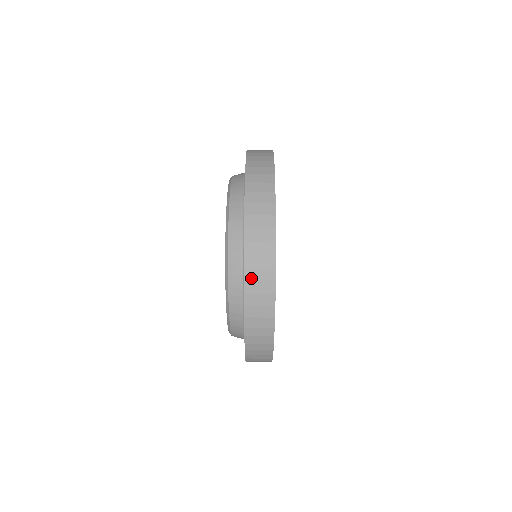
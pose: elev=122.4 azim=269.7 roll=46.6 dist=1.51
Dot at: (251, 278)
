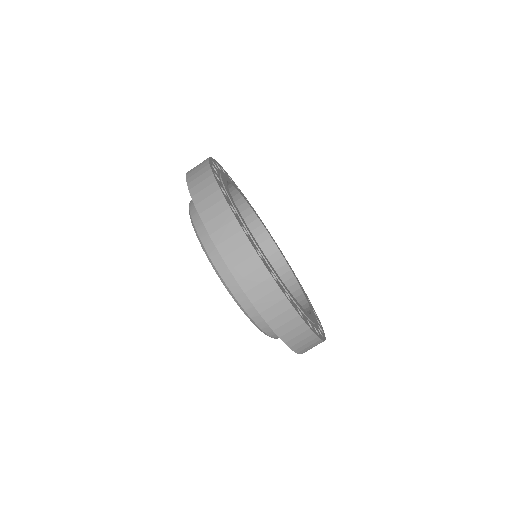
Dot at: (294, 343)
